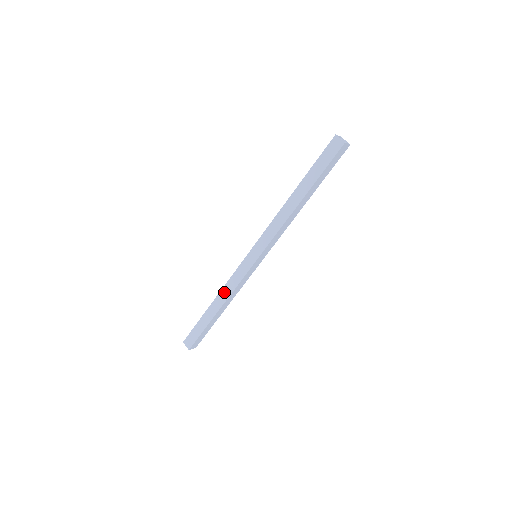
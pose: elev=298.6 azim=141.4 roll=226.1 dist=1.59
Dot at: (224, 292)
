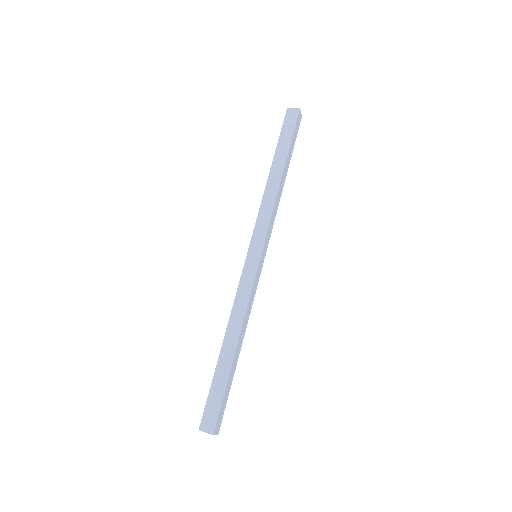
Dot at: (235, 317)
